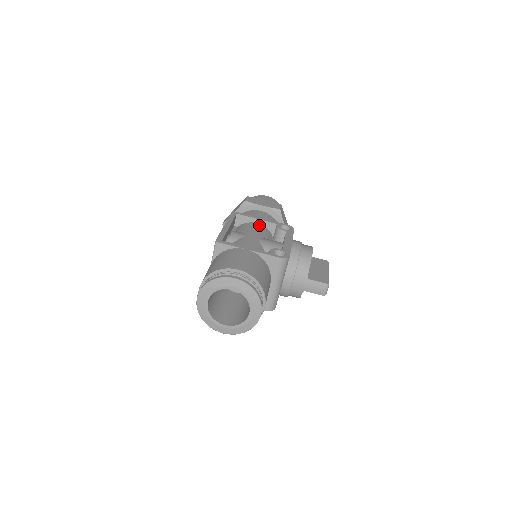
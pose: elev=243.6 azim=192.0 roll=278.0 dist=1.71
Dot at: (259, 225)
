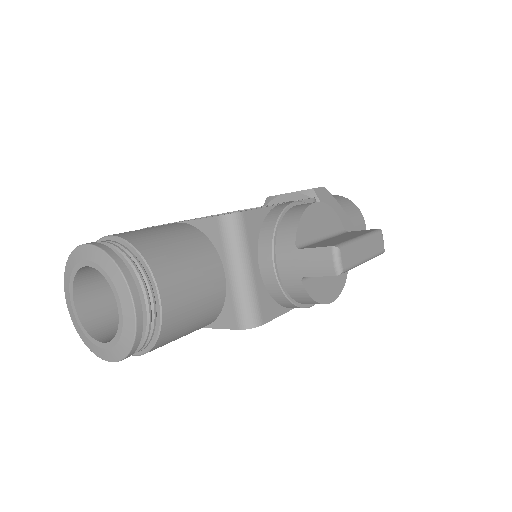
Dot at: occluded
